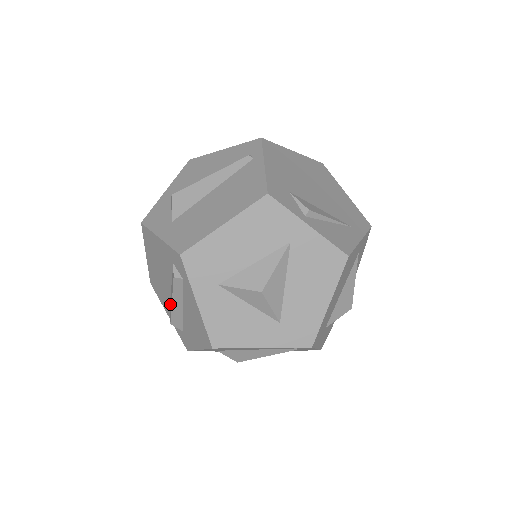
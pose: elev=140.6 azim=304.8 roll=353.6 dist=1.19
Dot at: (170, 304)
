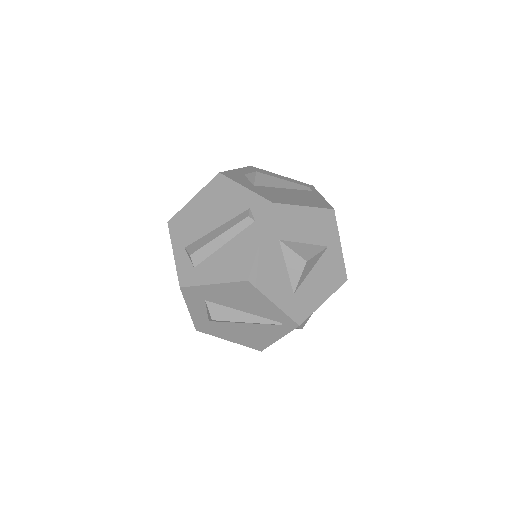
Dot at: (201, 240)
